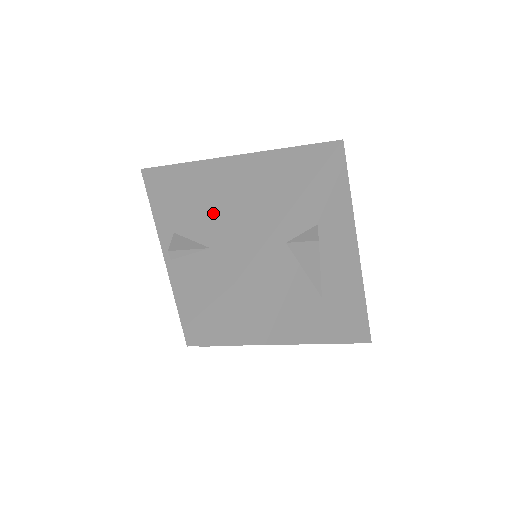
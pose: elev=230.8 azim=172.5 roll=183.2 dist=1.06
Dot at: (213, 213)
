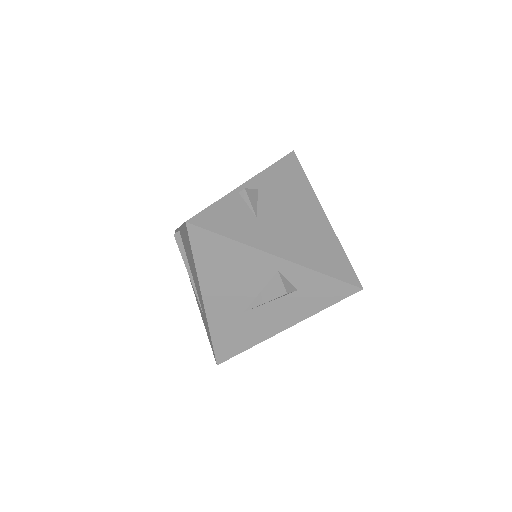
Dot at: (282, 213)
